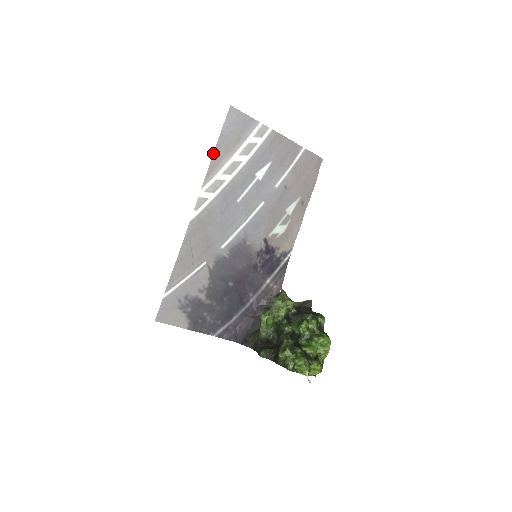
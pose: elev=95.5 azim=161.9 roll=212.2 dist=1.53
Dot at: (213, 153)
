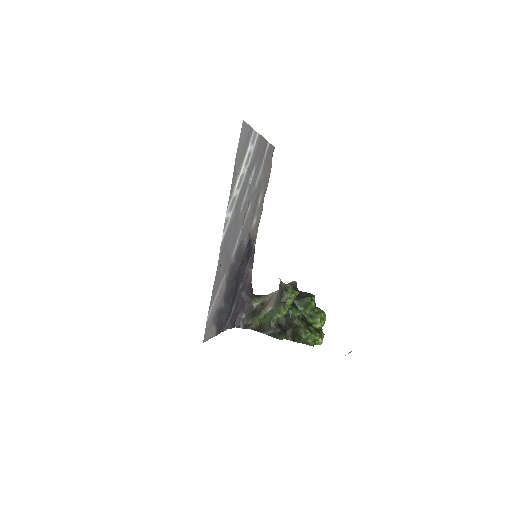
Dot at: (233, 173)
